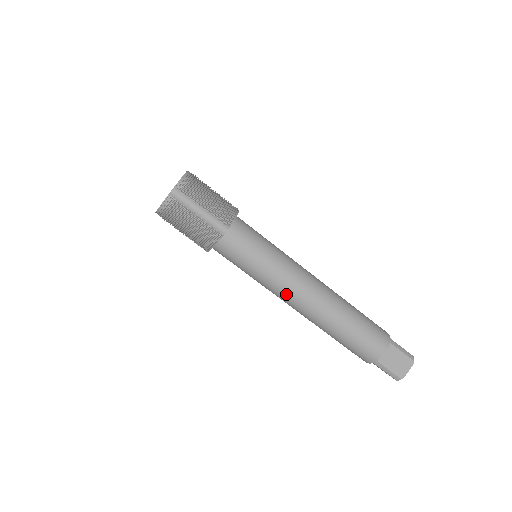
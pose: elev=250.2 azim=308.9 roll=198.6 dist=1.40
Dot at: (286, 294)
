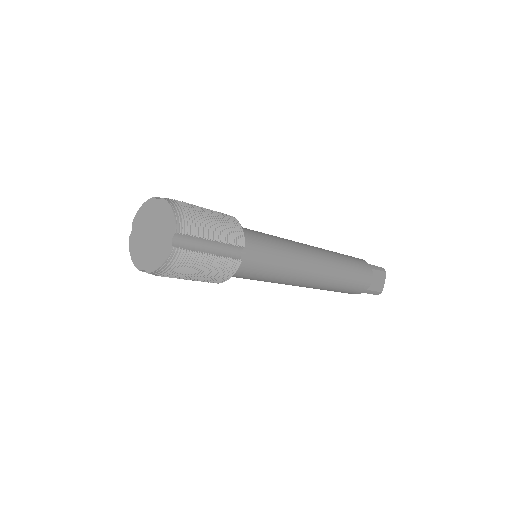
Dot at: occluded
